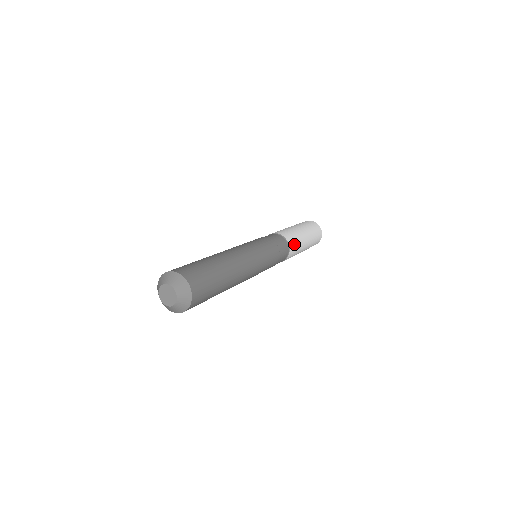
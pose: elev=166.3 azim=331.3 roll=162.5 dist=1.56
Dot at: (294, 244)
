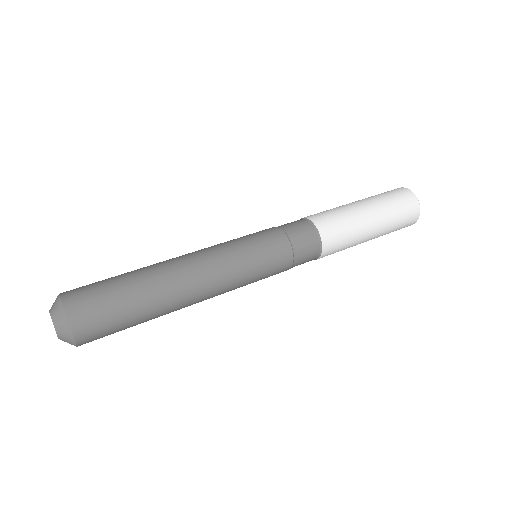
Dot at: (336, 239)
